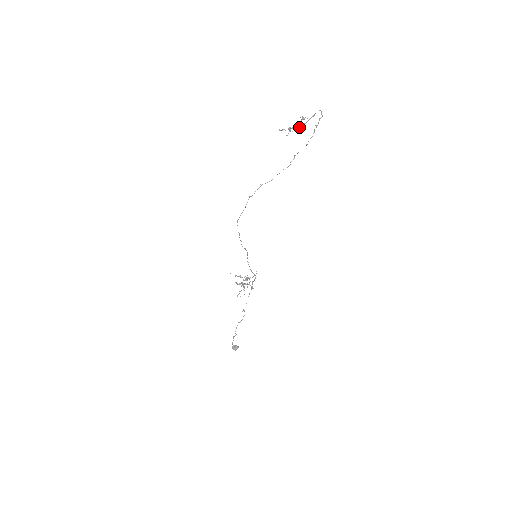
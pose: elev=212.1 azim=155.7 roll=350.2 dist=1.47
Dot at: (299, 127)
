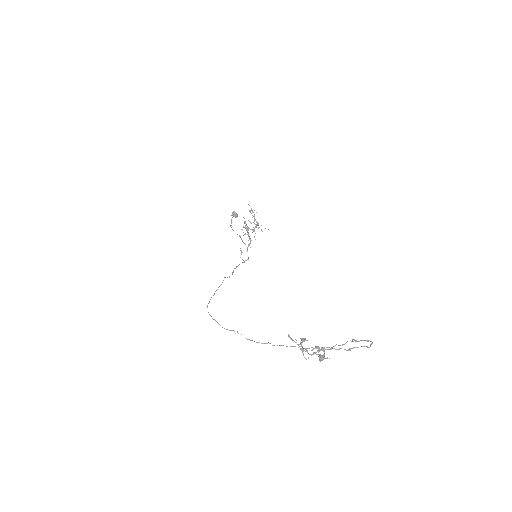
Dot at: (311, 354)
